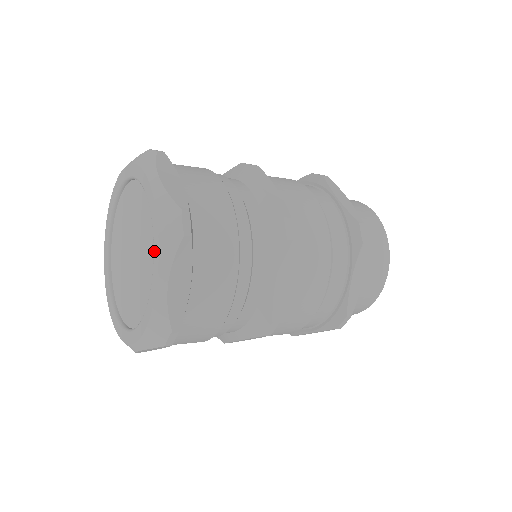
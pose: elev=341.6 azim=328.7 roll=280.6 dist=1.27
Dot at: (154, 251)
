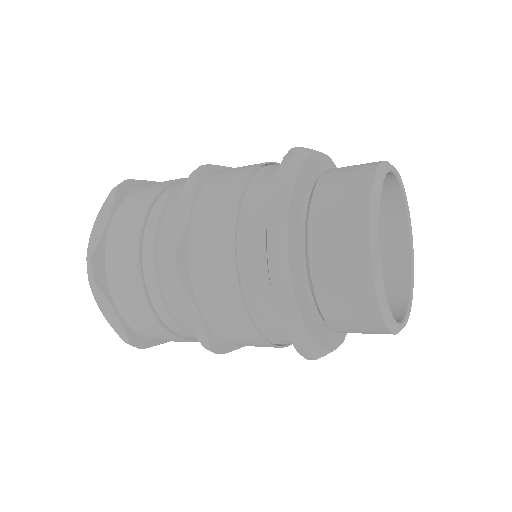
Dot at: occluded
